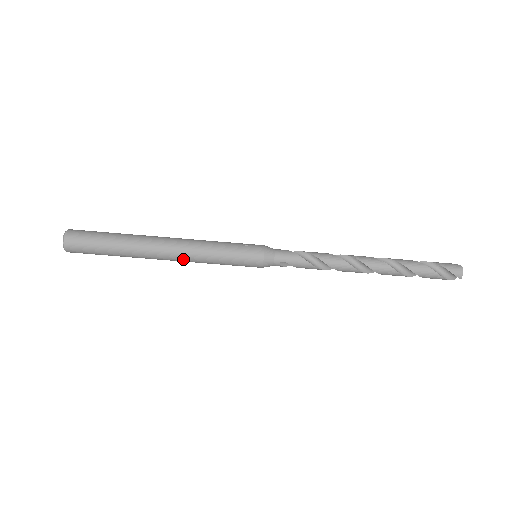
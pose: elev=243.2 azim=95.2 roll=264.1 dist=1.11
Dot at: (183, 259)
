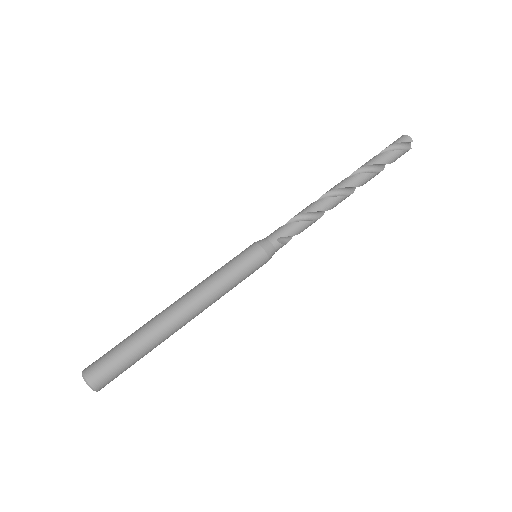
Dot at: (200, 305)
